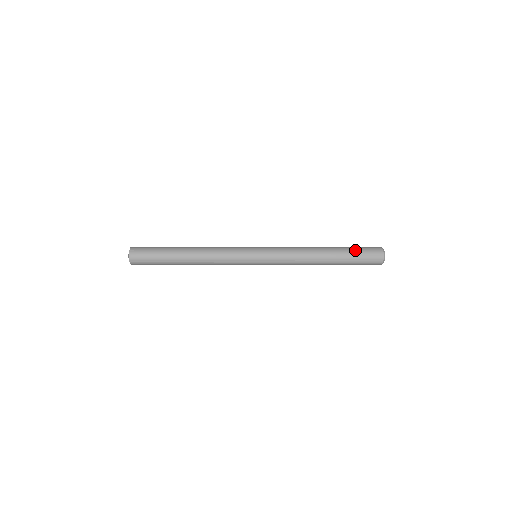
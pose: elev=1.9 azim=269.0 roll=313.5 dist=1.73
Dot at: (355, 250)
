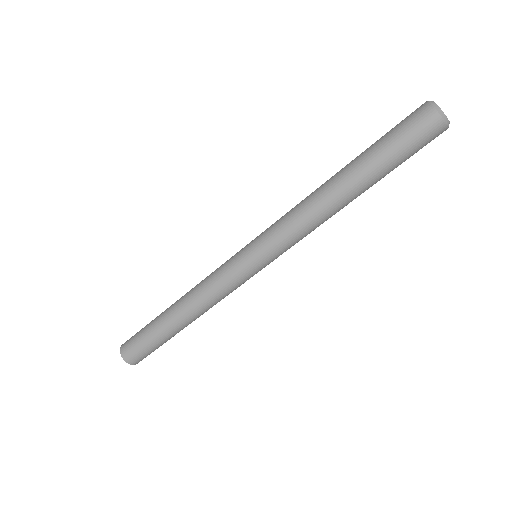
Dot at: occluded
